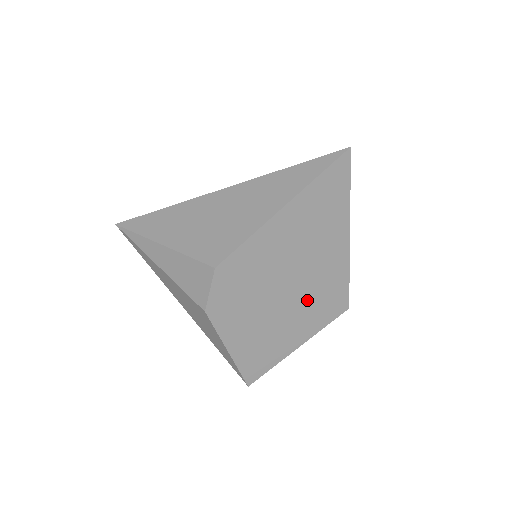
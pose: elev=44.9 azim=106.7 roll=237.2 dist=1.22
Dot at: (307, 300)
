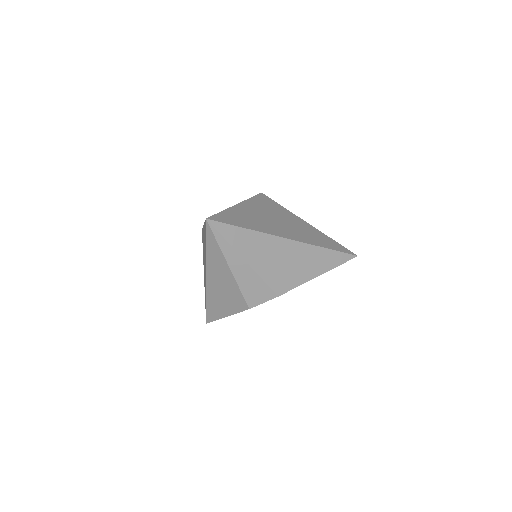
Dot at: occluded
